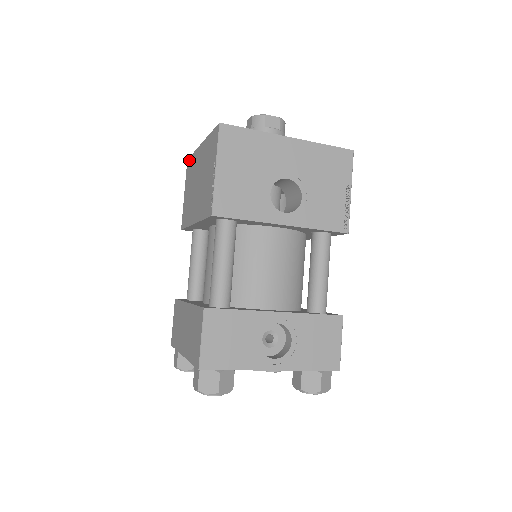
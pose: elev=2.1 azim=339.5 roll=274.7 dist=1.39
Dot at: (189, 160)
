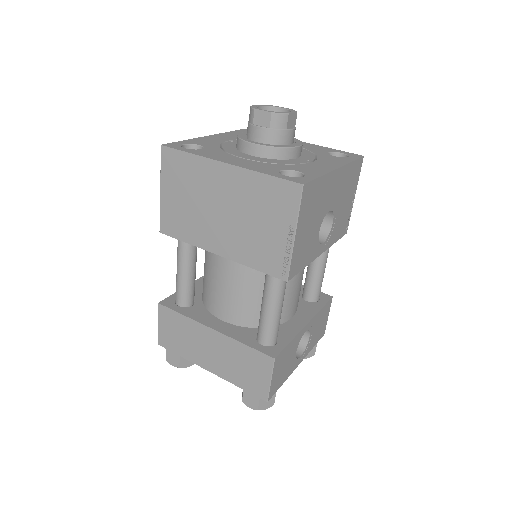
Dot at: (173, 153)
